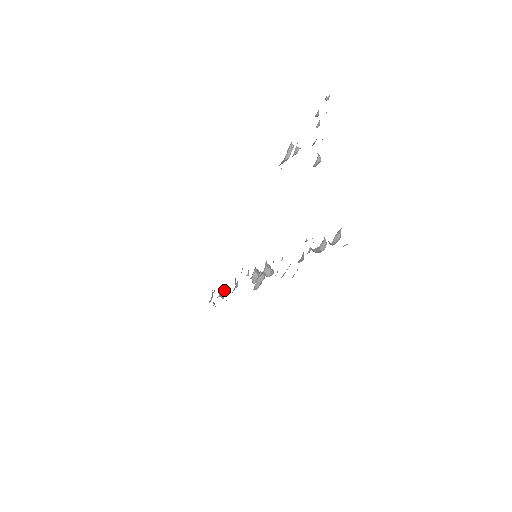
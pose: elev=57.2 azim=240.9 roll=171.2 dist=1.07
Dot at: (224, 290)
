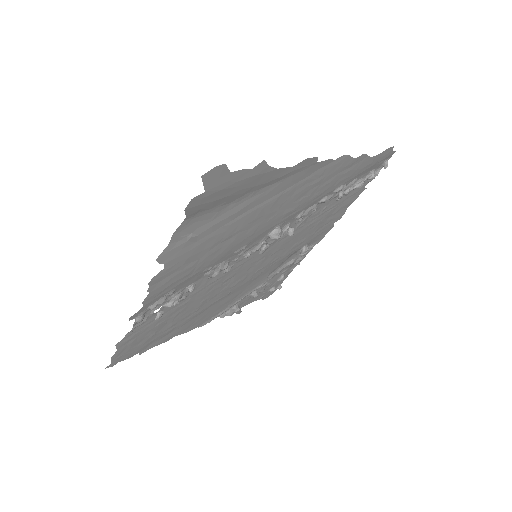
Dot at: (193, 285)
